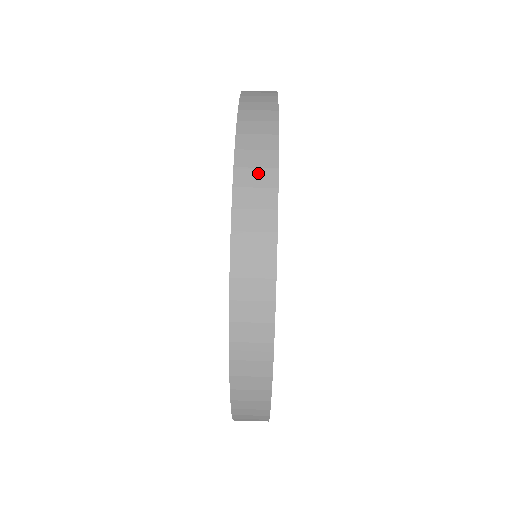
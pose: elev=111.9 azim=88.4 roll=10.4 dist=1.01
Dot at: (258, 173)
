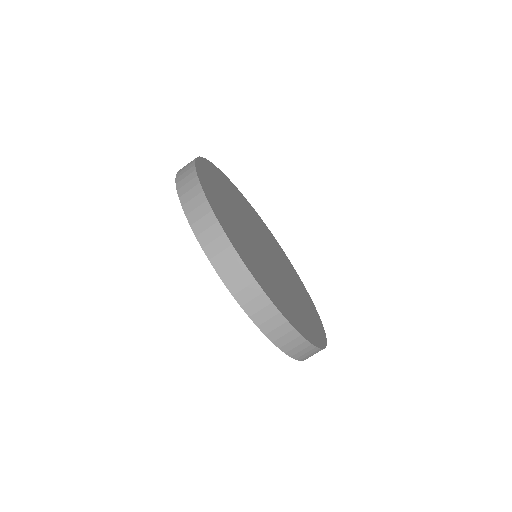
Dot at: occluded
